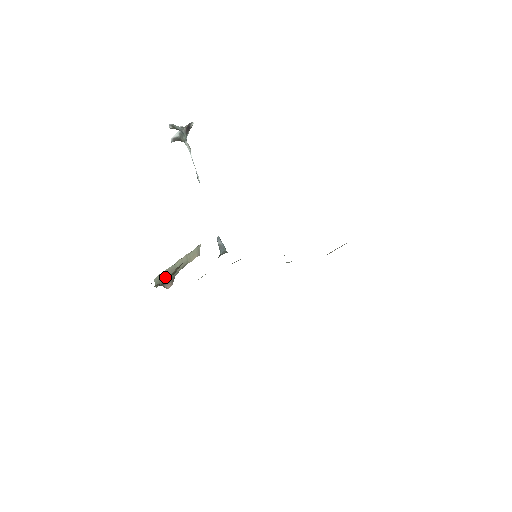
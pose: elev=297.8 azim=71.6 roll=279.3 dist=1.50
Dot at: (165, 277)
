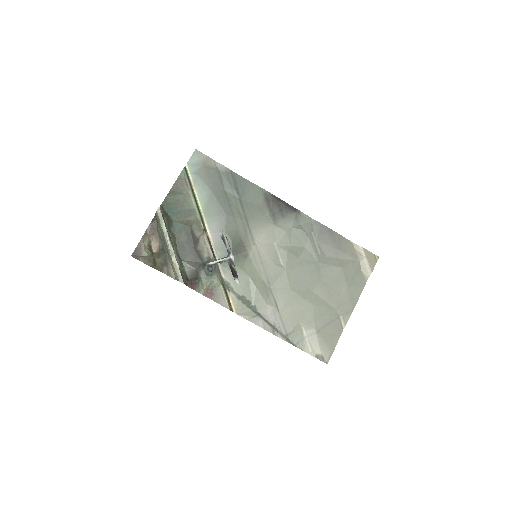
Dot at: (146, 258)
